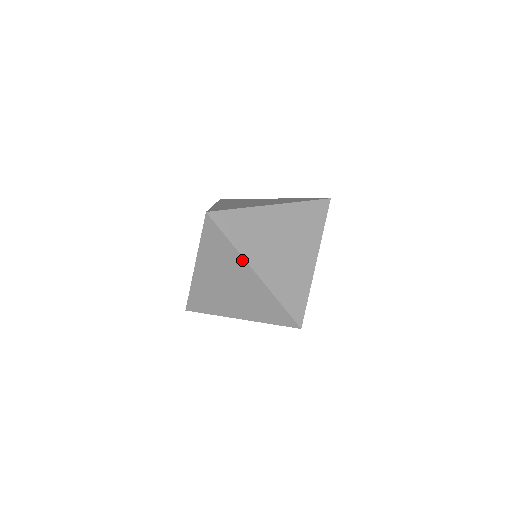
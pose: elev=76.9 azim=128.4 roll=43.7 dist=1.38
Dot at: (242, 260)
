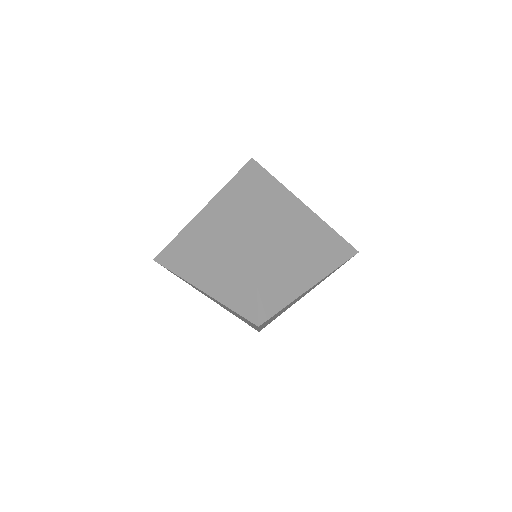
Dot at: (251, 221)
